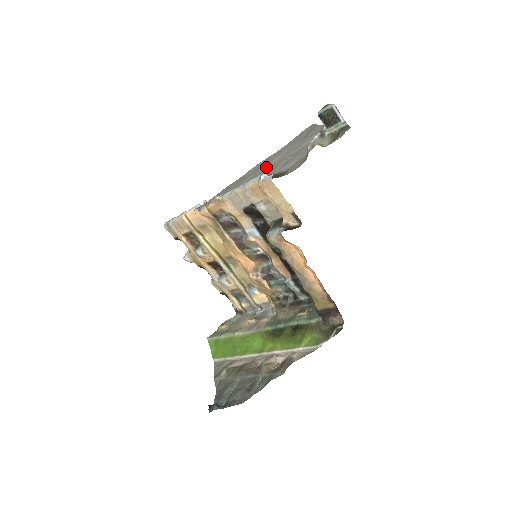
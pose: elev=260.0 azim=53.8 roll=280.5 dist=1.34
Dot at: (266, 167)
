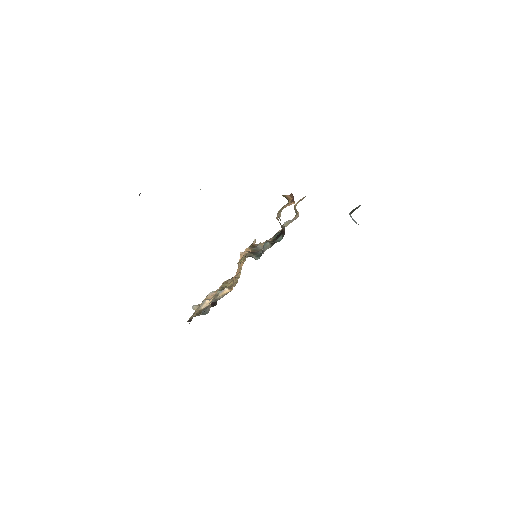
Dot at: occluded
